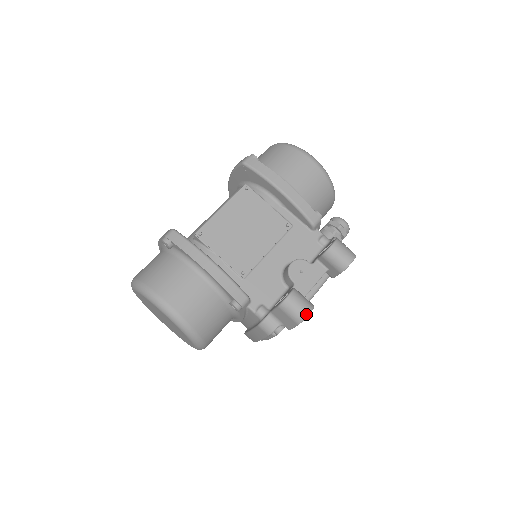
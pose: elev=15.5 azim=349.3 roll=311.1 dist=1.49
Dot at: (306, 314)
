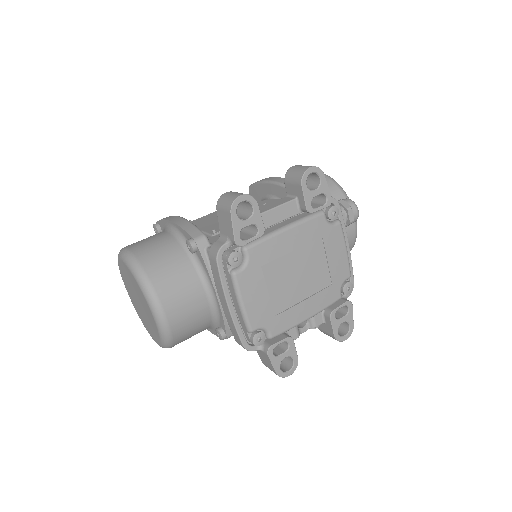
Dot at: (237, 196)
